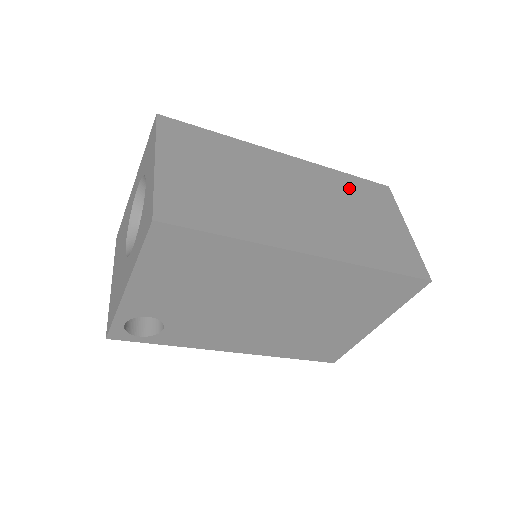
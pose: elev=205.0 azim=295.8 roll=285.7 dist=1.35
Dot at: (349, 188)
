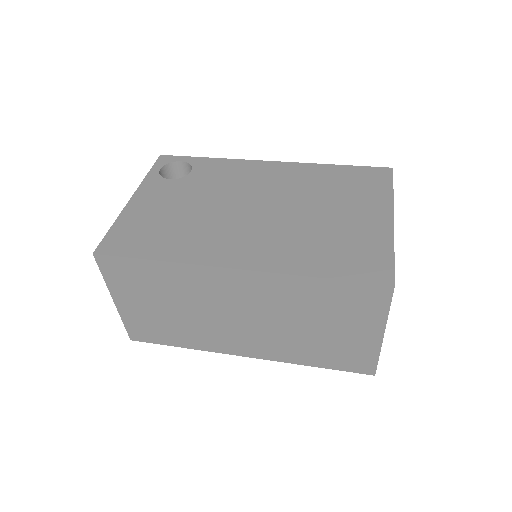
Dot at: (315, 298)
